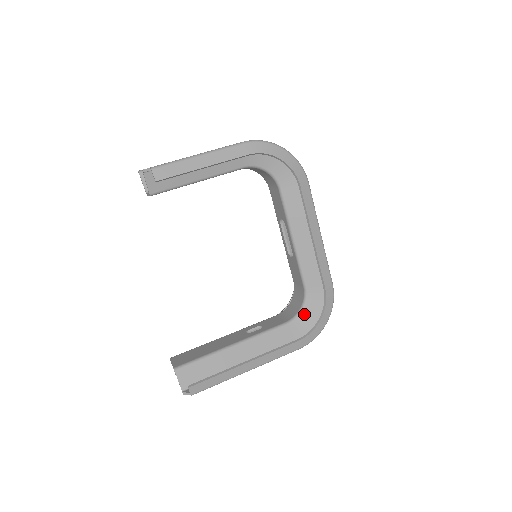
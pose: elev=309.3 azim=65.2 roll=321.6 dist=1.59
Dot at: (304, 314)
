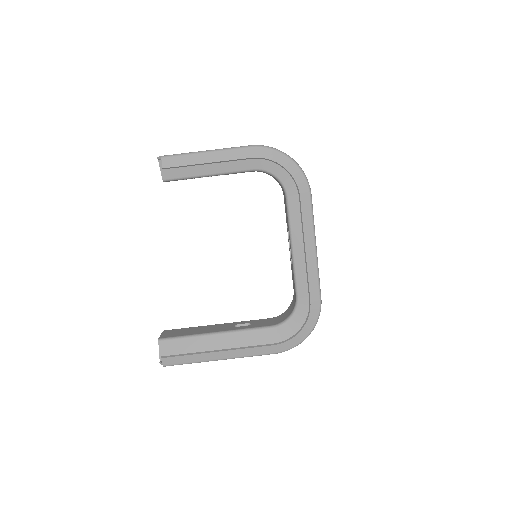
Dot at: (291, 322)
